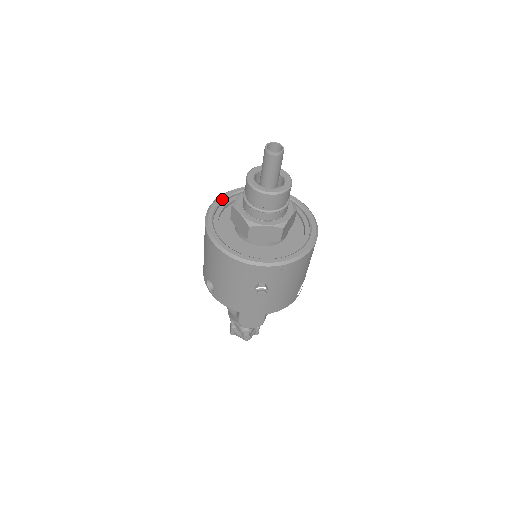
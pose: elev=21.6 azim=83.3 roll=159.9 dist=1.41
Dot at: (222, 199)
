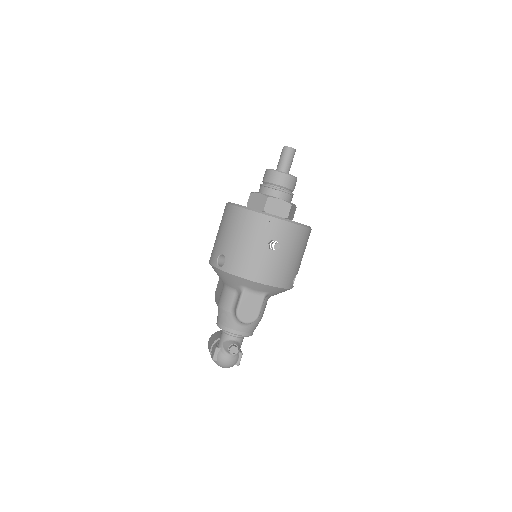
Dot at: occluded
